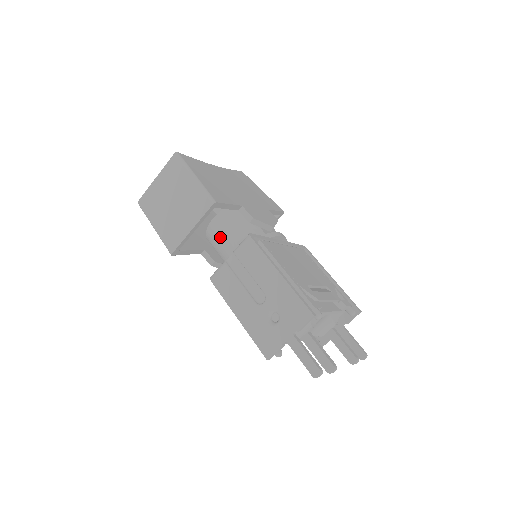
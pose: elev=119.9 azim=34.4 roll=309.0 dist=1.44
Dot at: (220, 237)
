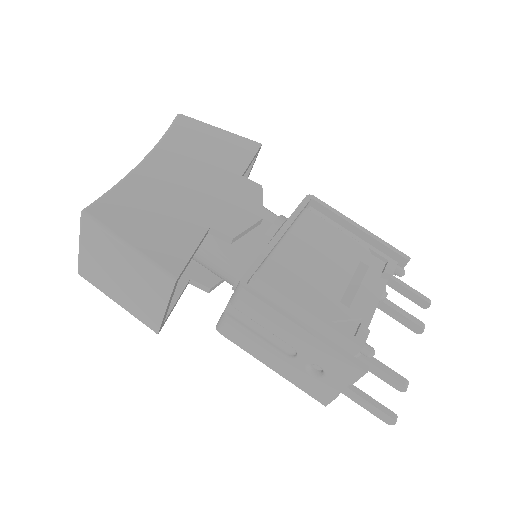
Dot at: (201, 260)
